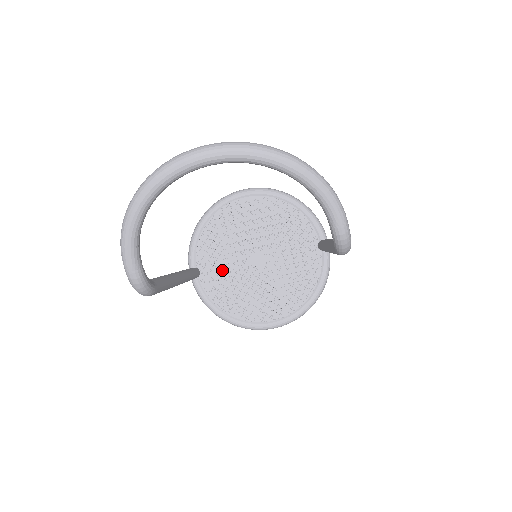
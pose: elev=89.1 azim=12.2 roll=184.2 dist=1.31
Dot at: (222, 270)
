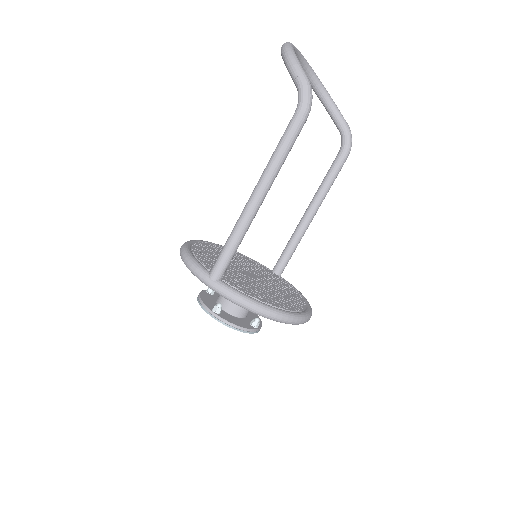
Dot at: (234, 277)
